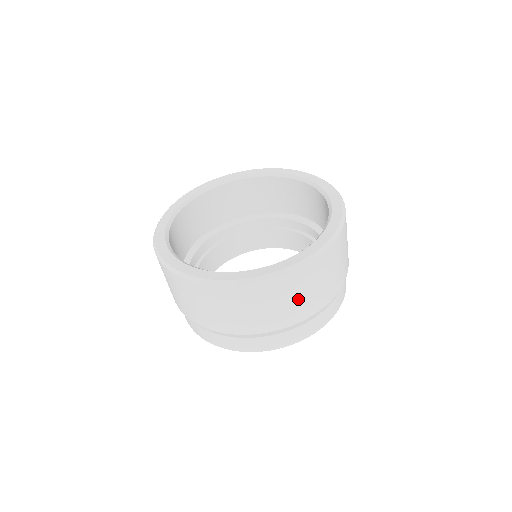
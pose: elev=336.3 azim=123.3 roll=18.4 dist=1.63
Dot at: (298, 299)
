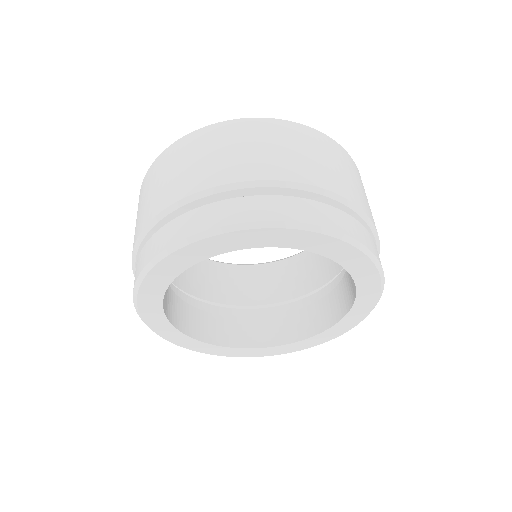
Dot at: occluded
